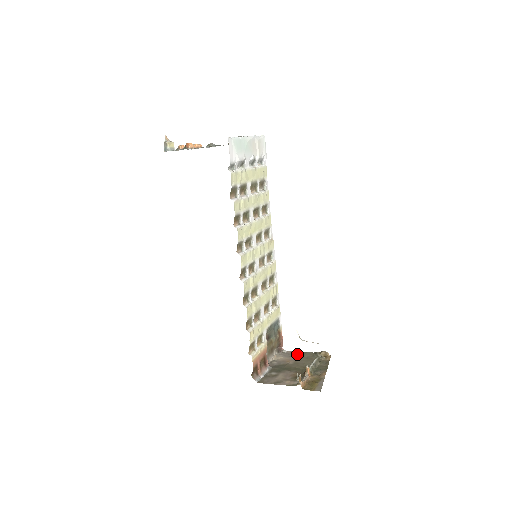
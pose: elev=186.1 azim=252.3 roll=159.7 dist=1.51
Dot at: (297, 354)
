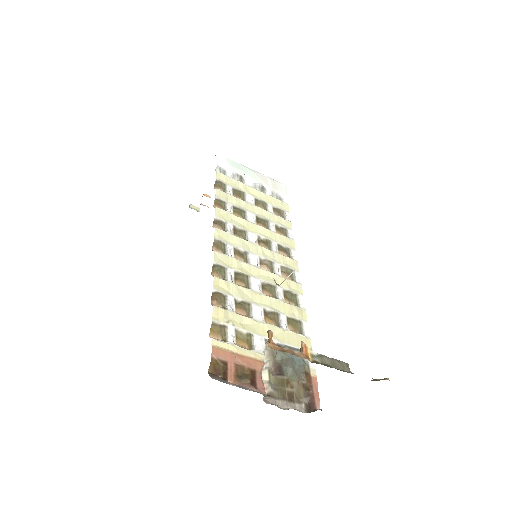
Dot at: occluded
